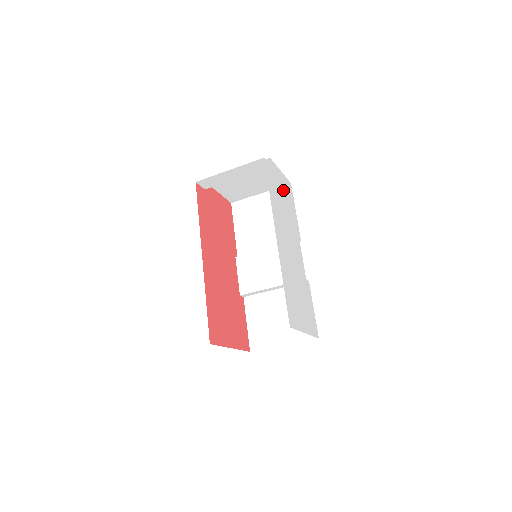
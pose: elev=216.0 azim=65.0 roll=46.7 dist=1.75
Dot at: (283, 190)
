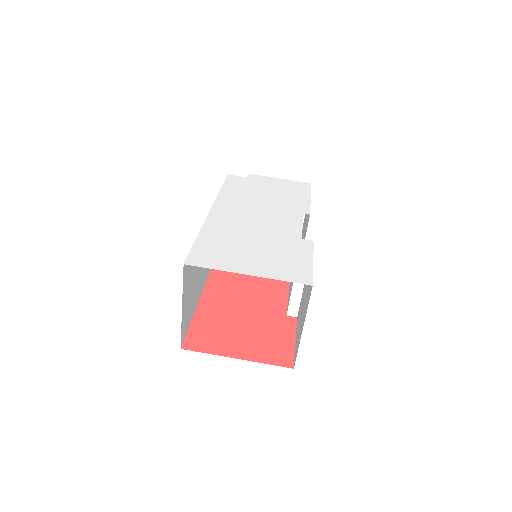
Dot at: (274, 188)
